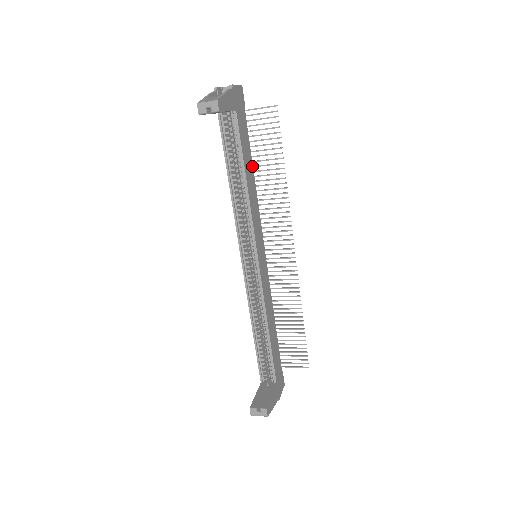
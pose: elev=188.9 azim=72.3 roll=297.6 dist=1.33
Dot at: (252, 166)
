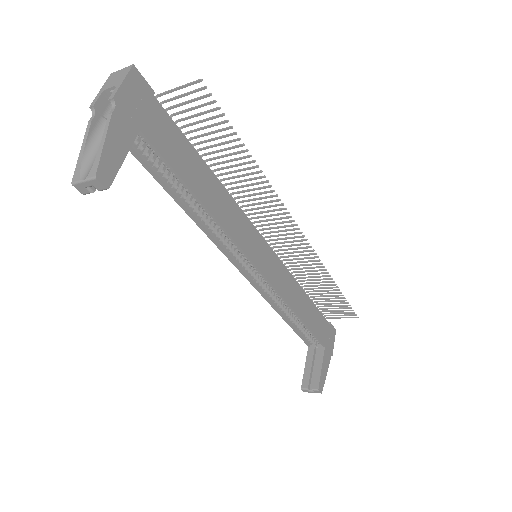
Dot at: (205, 165)
